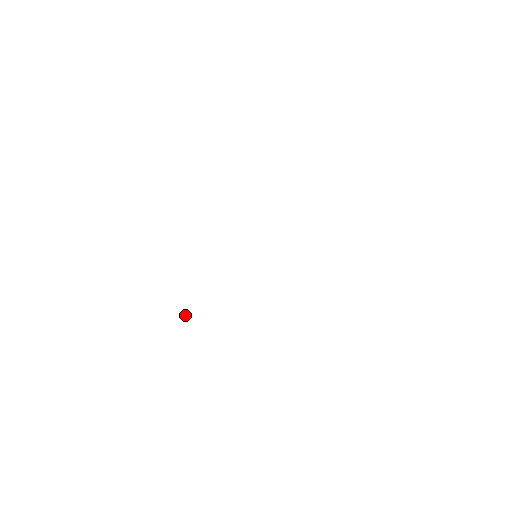
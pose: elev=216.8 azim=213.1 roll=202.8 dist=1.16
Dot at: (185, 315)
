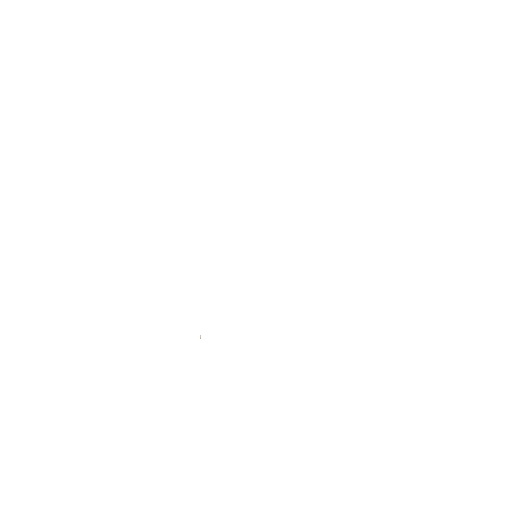
Dot at: (200, 336)
